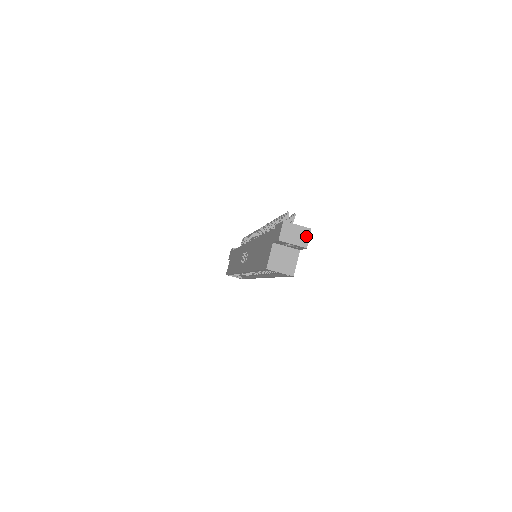
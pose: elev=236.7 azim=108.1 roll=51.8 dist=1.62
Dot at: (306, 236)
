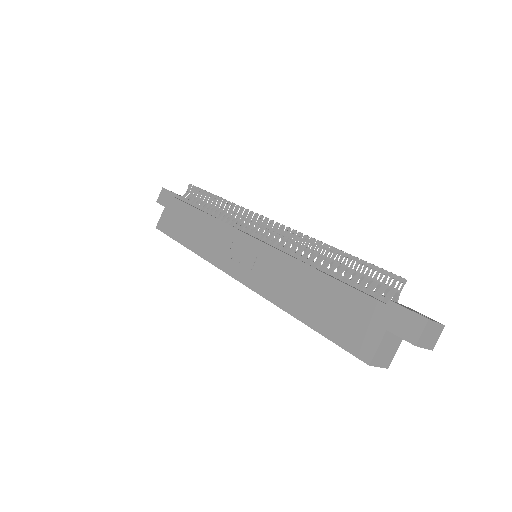
Dot at: (438, 335)
